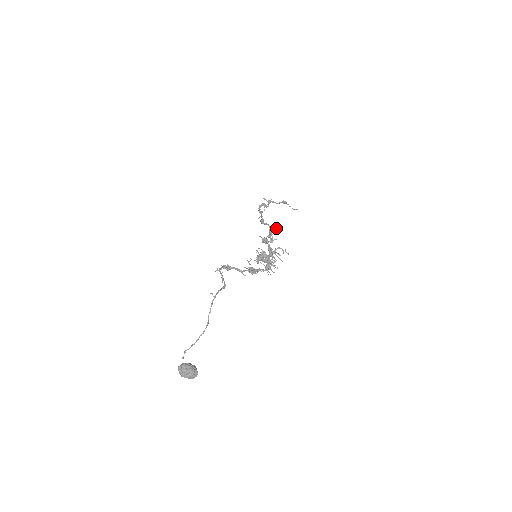
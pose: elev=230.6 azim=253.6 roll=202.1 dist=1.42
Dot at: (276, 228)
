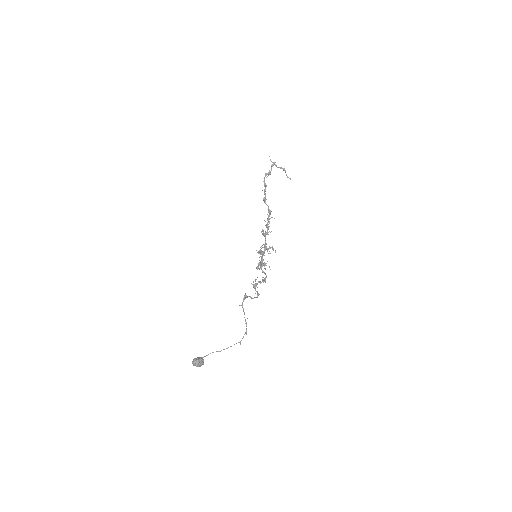
Dot at: (274, 218)
